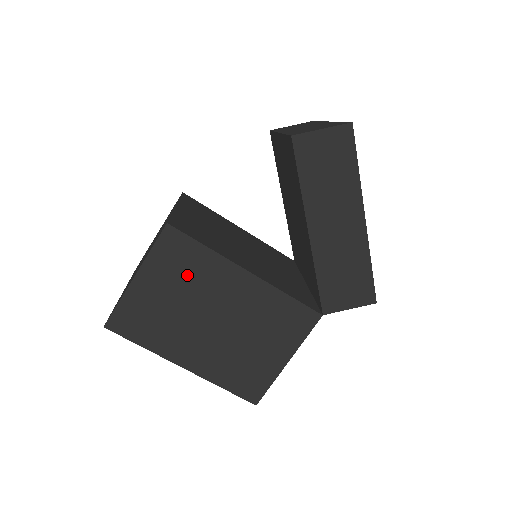
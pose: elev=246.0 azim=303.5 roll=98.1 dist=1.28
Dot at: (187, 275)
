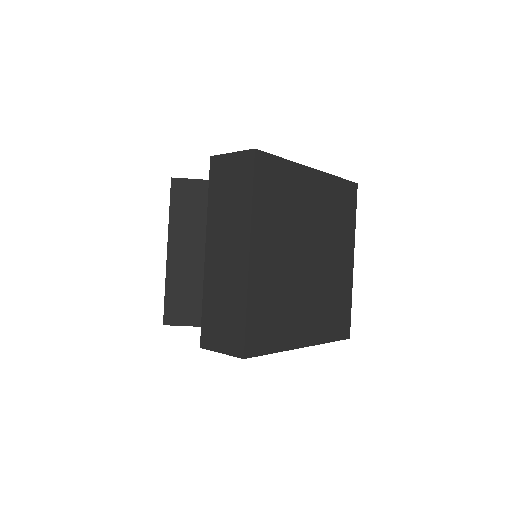
Dot at: occluded
